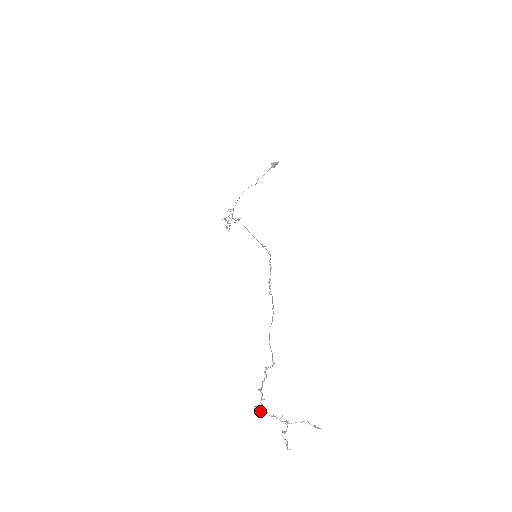
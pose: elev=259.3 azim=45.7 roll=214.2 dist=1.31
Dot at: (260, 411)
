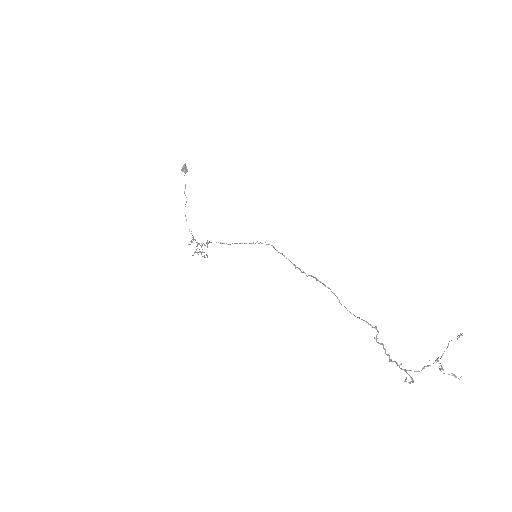
Dot at: (410, 377)
